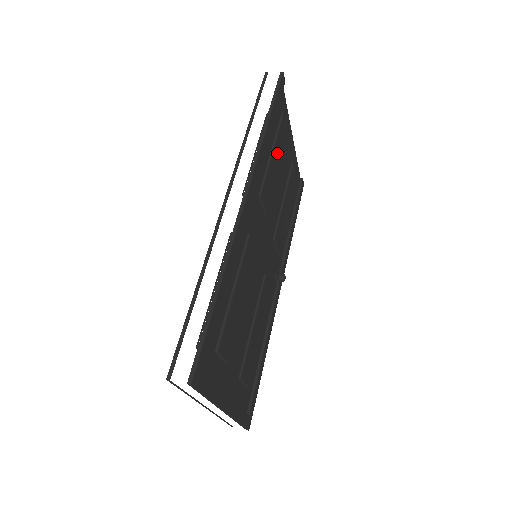
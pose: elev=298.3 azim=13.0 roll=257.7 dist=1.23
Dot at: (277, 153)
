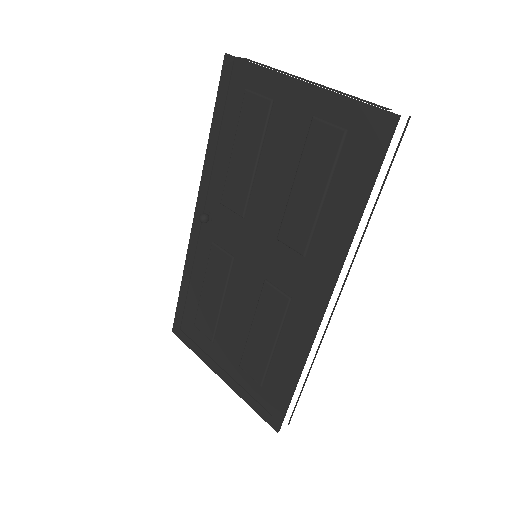
Dot at: occluded
